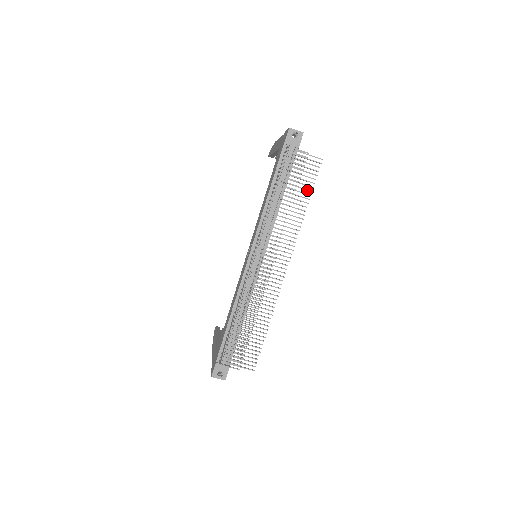
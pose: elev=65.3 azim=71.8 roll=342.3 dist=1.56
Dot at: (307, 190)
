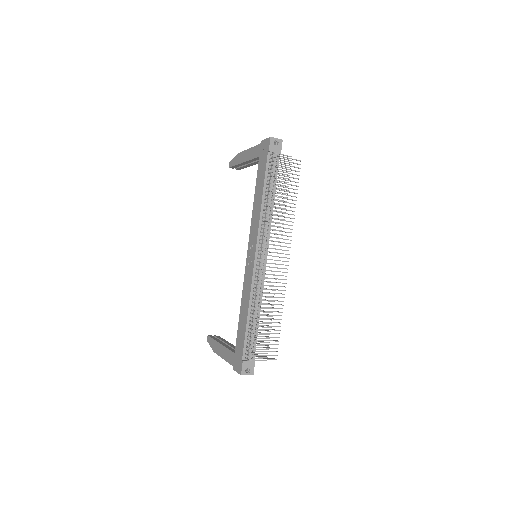
Dot at: (294, 189)
